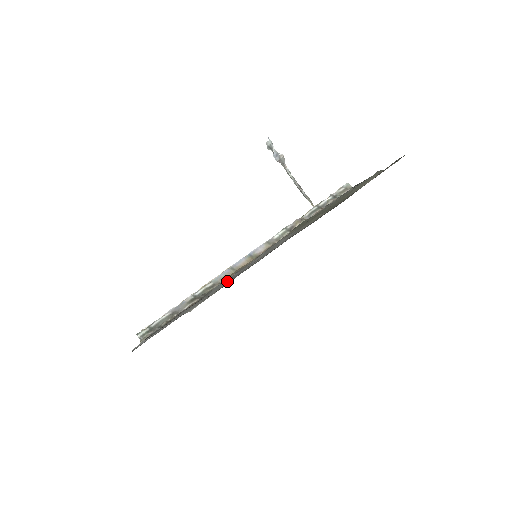
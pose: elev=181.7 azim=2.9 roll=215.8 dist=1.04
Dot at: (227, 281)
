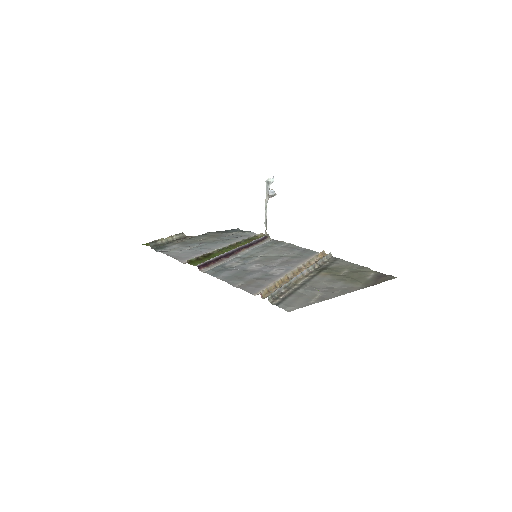
Dot at: (317, 292)
